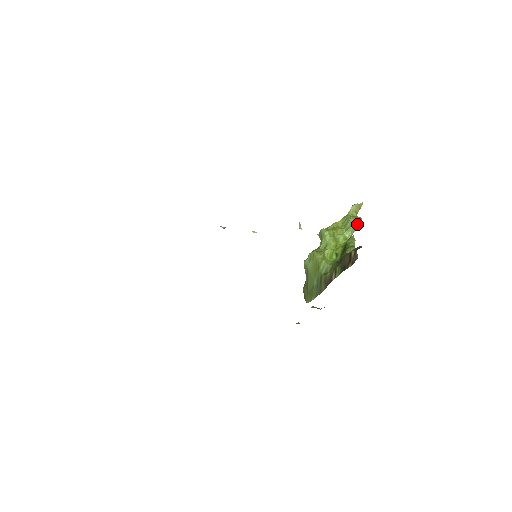
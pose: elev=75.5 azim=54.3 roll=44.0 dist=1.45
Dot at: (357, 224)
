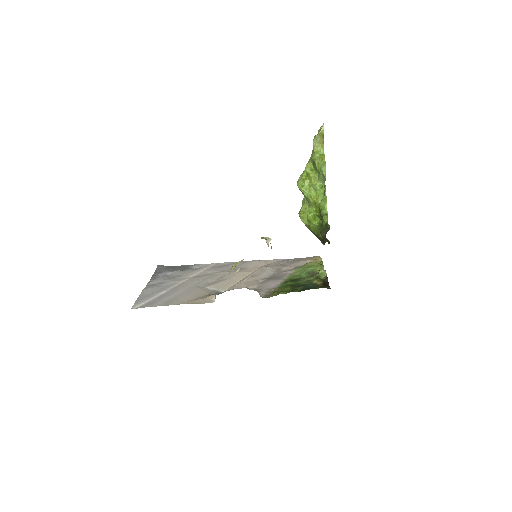
Dot at: (323, 174)
